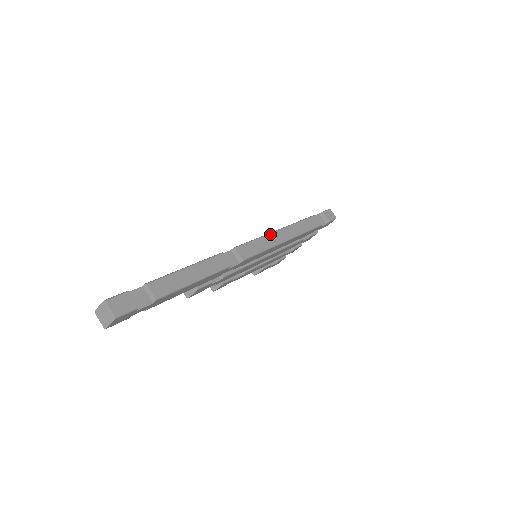
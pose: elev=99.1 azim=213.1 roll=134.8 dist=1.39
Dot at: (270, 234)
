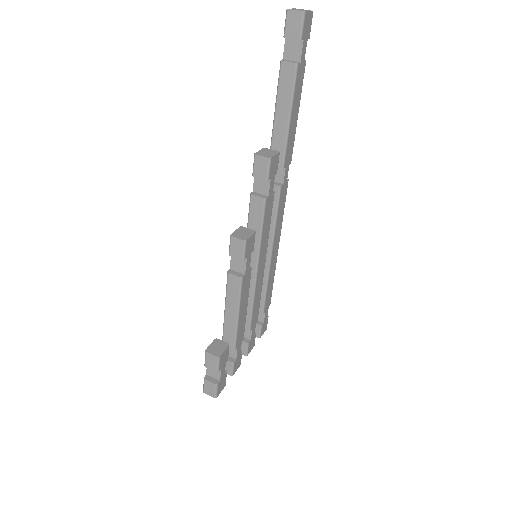
Dot at: occluded
